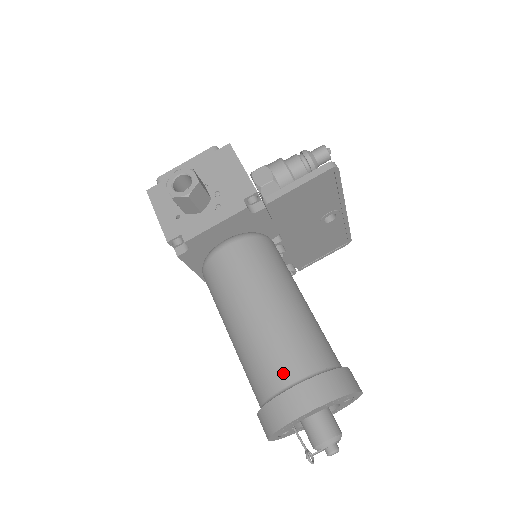
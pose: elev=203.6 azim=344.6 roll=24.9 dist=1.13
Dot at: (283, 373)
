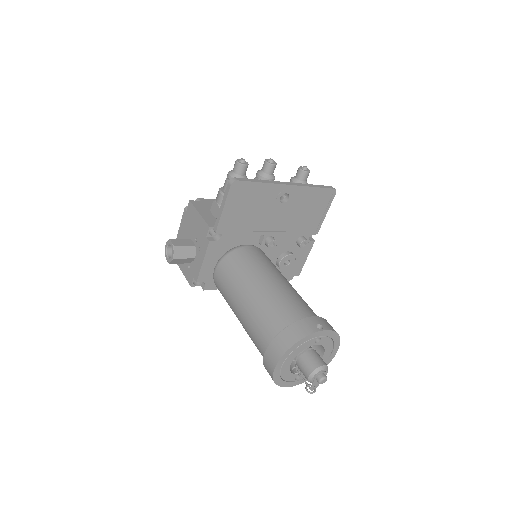
Dot at: (262, 344)
